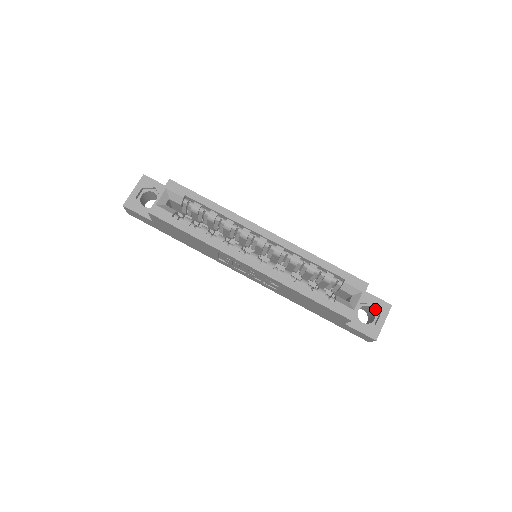
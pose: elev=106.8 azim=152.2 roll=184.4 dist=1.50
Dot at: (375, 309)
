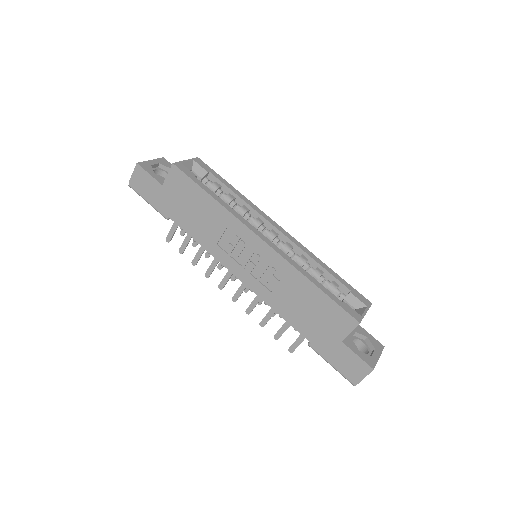
Dot at: (368, 346)
